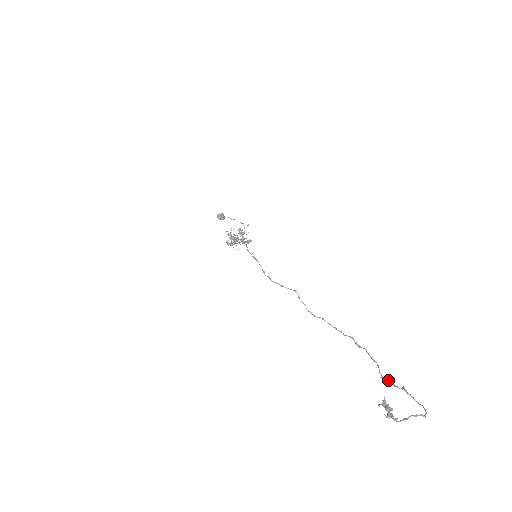
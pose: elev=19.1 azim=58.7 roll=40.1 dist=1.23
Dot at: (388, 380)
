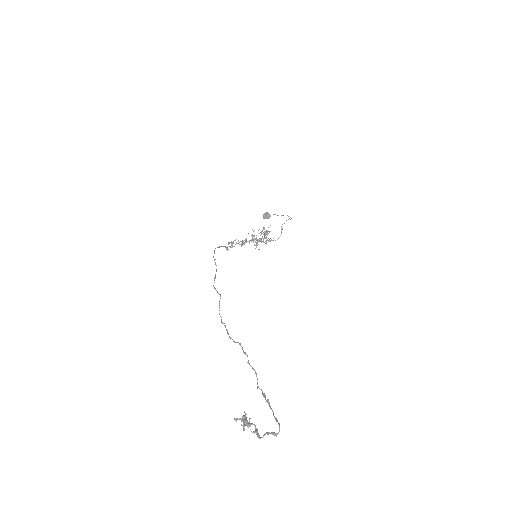
Dot at: (262, 391)
